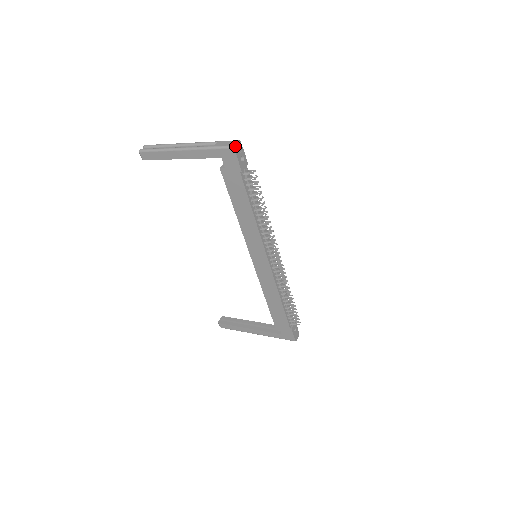
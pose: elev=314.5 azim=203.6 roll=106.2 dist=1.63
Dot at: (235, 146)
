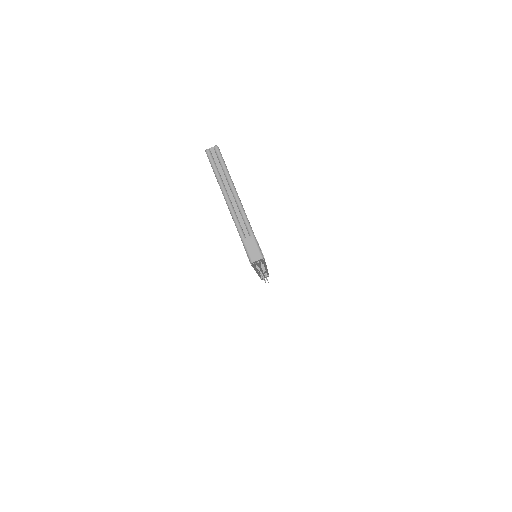
Dot at: (253, 262)
